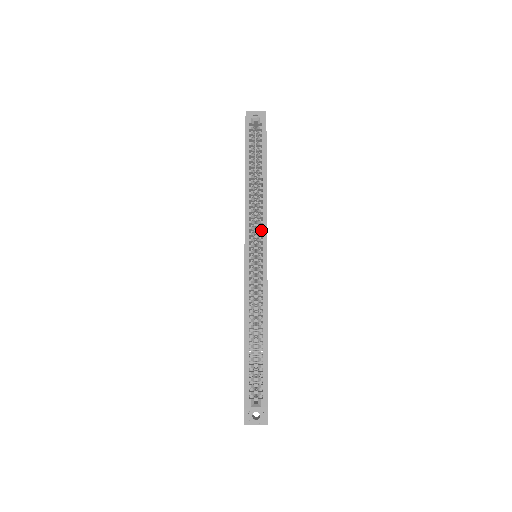
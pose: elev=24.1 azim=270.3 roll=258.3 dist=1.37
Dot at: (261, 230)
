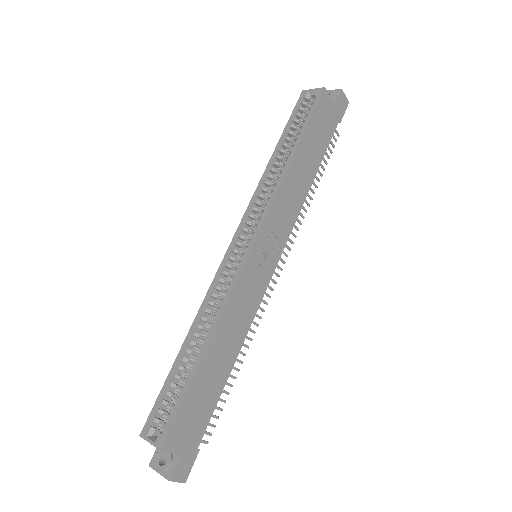
Dot at: occluded
